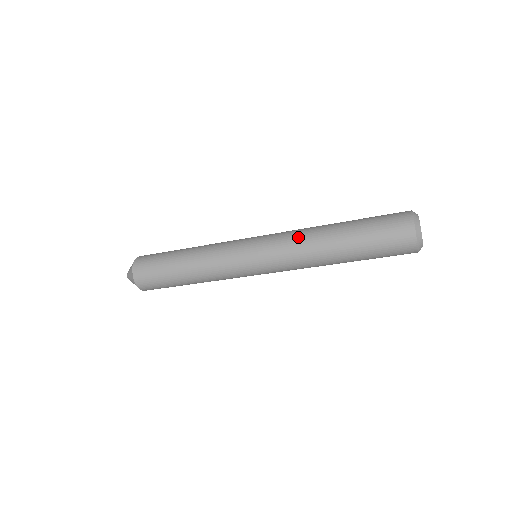
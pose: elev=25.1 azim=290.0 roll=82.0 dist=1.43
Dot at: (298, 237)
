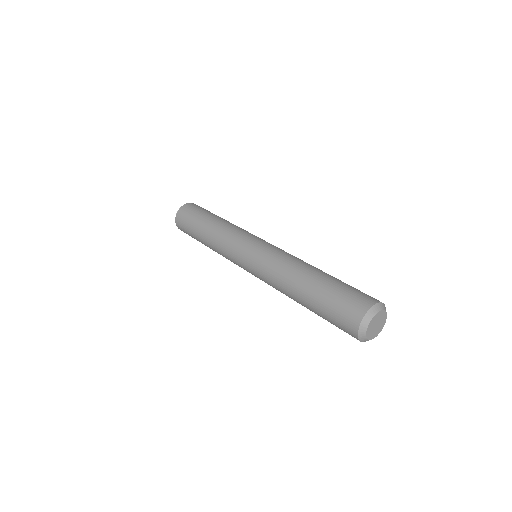
Dot at: (274, 278)
